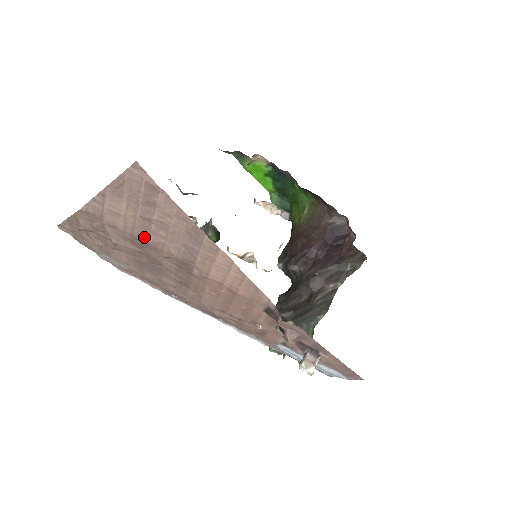
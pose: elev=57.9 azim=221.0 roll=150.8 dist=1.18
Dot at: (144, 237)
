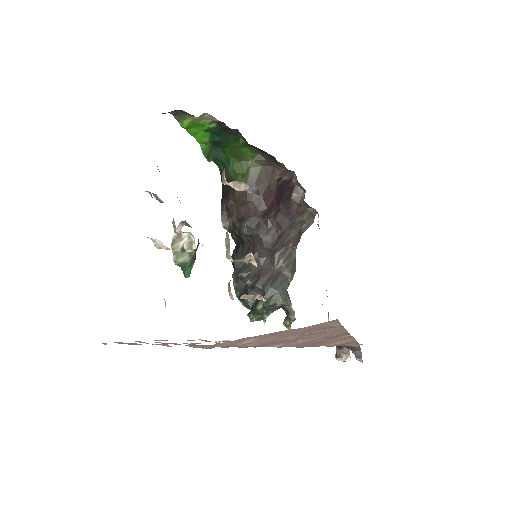
Dot at: (269, 345)
